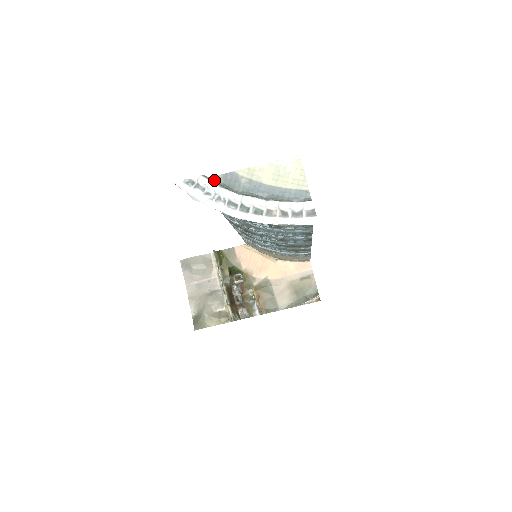
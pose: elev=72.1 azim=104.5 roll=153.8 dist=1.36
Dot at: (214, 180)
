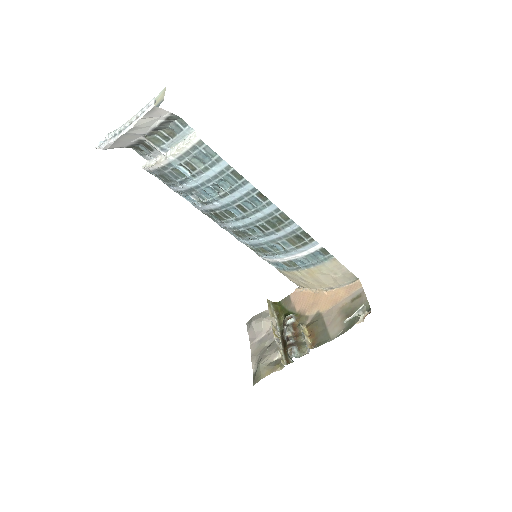
Dot at: occluded
